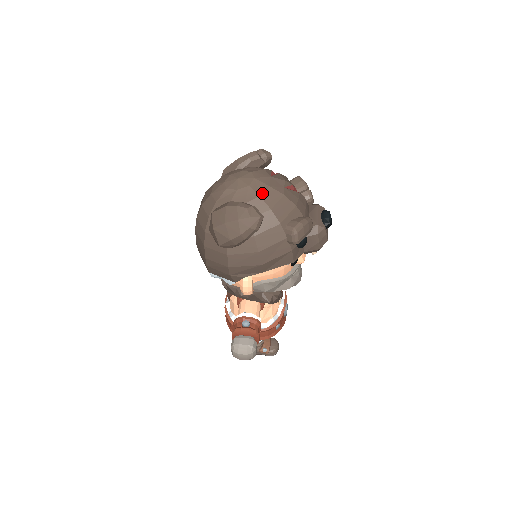
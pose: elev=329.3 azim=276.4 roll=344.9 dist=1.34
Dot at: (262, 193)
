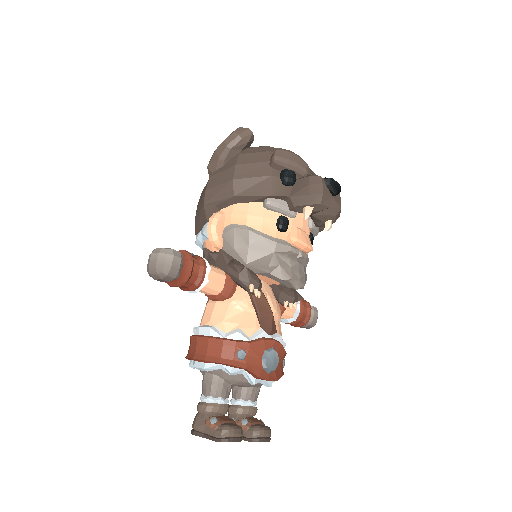
Dot at: occluded
